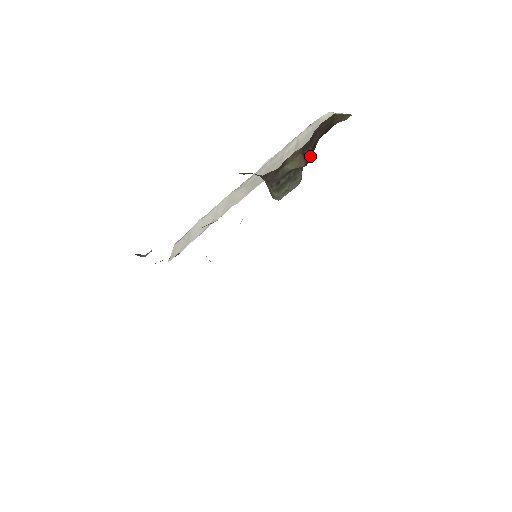
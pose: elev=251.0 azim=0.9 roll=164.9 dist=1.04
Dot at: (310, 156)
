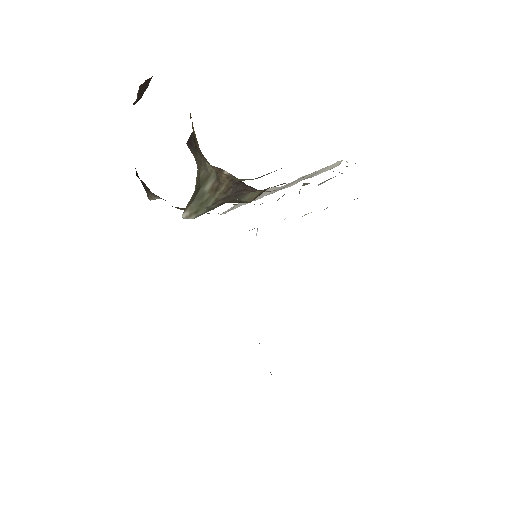
Dot at: occluded
